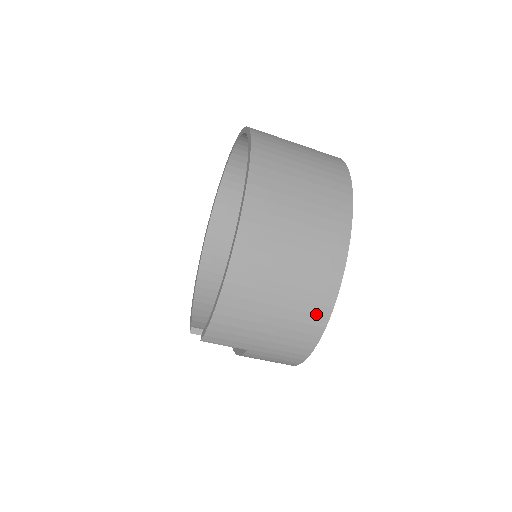
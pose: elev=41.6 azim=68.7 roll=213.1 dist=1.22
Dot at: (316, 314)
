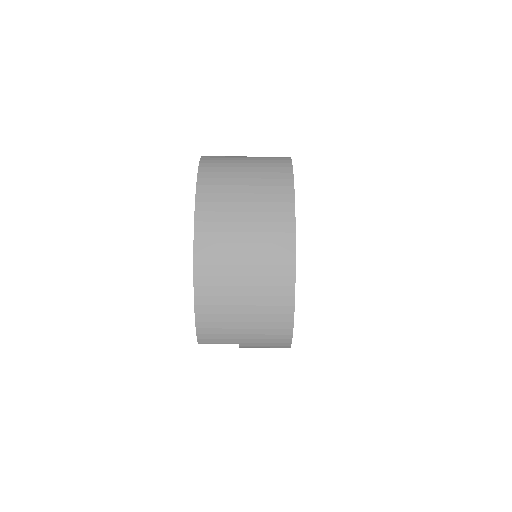
Dot at: (281, 305)
